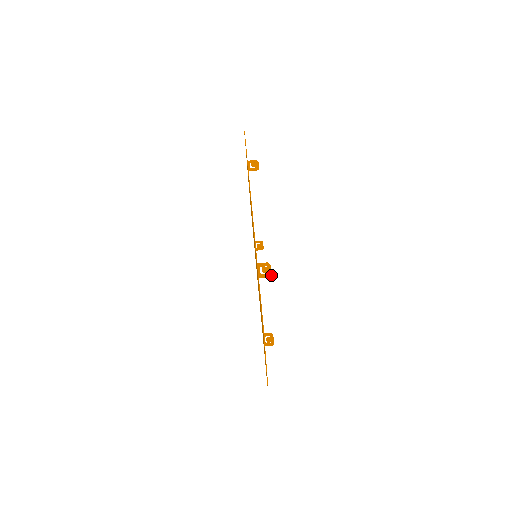
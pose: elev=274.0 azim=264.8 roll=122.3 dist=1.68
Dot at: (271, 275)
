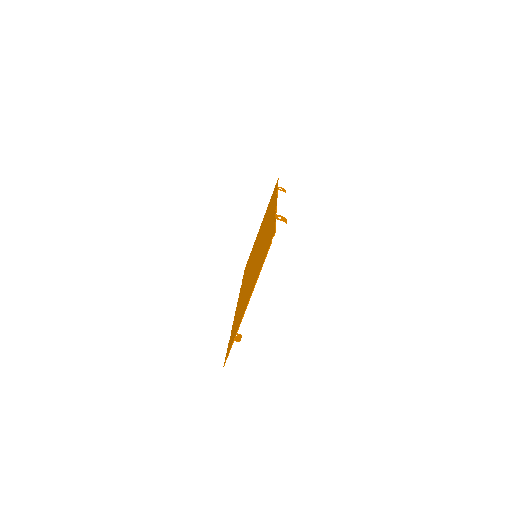
Dot at: (286, 222)
